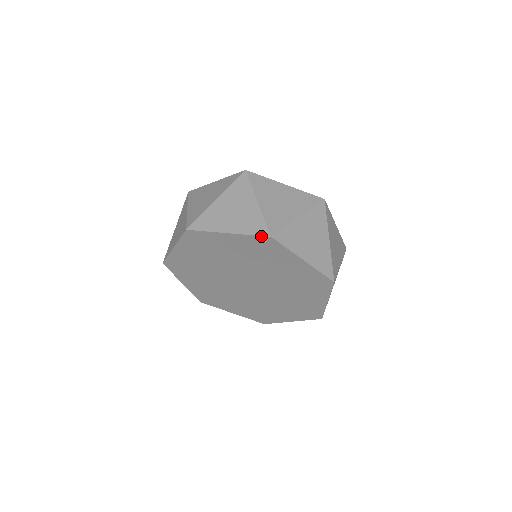
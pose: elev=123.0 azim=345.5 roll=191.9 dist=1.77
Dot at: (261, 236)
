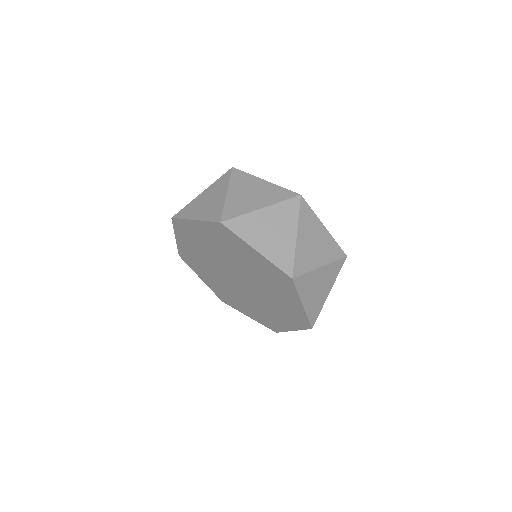
Dot at: (284, 272)
